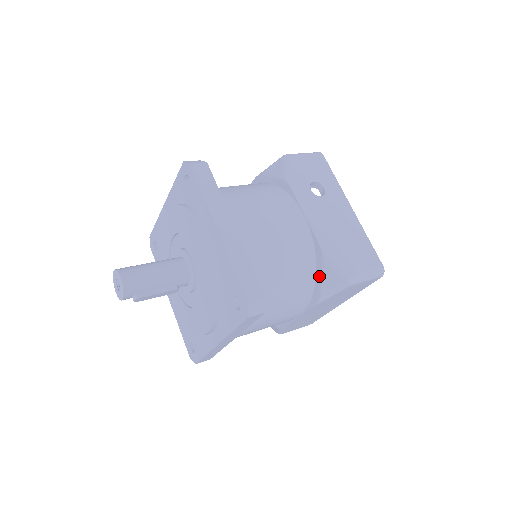
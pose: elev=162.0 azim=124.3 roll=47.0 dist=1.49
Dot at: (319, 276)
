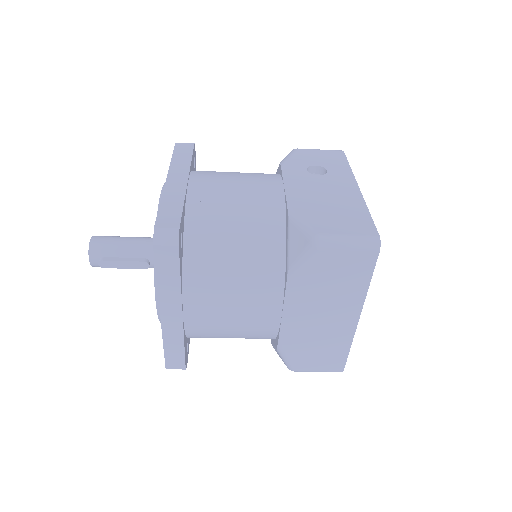
Dot at: (287, 244)
